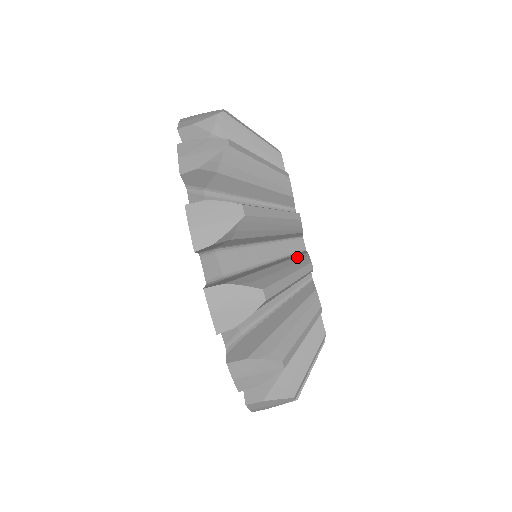
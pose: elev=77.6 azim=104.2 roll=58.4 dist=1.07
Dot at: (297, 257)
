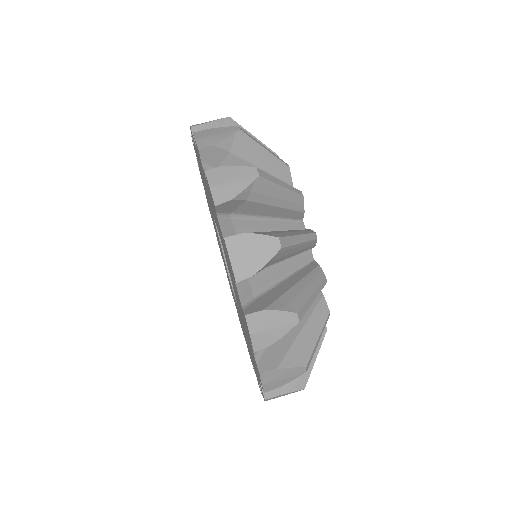
Dot at: occluded
